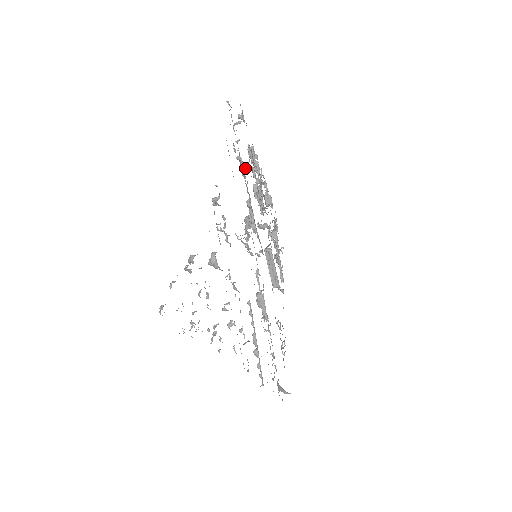
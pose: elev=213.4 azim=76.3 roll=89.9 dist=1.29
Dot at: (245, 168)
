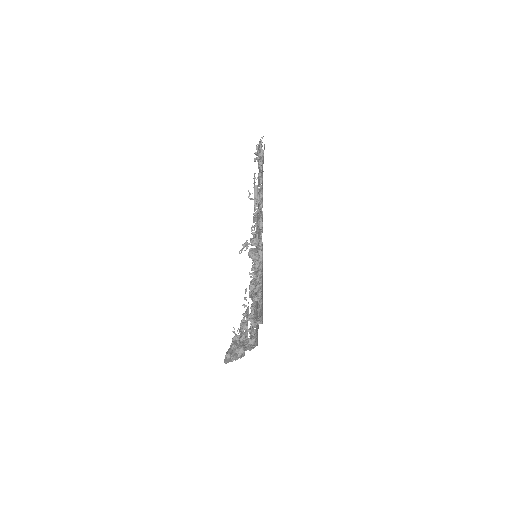
Dot at: (253, 256)
